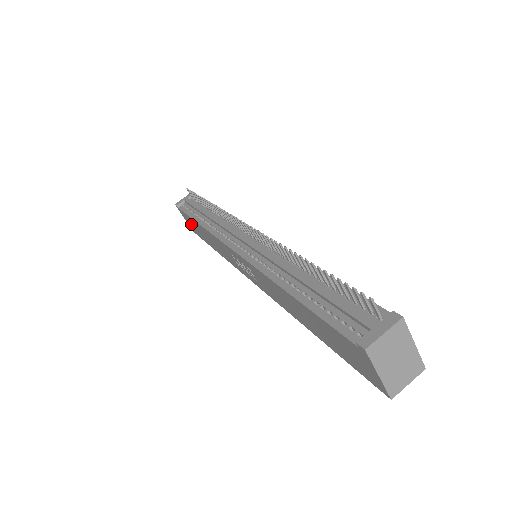
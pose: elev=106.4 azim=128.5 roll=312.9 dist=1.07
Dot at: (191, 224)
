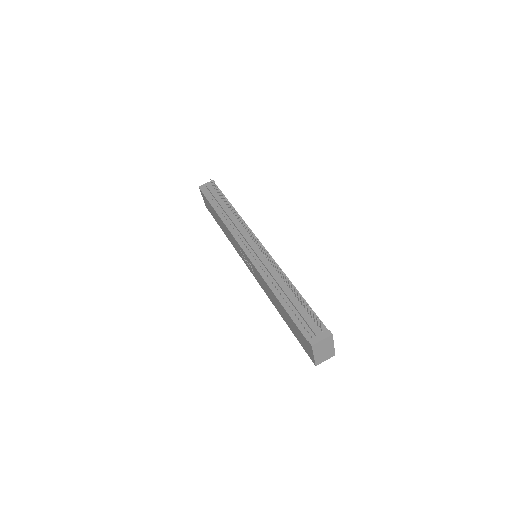
Dot at: (208, 205)
